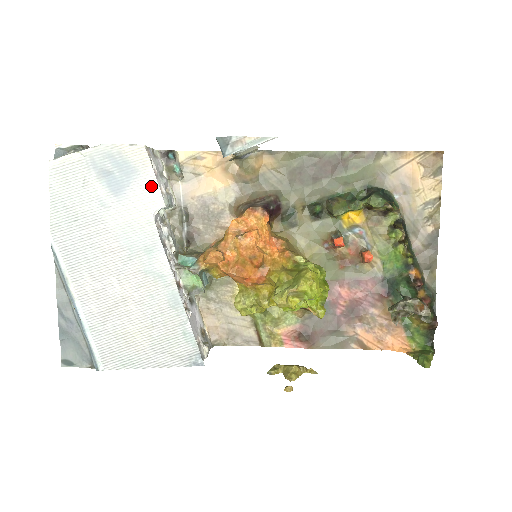
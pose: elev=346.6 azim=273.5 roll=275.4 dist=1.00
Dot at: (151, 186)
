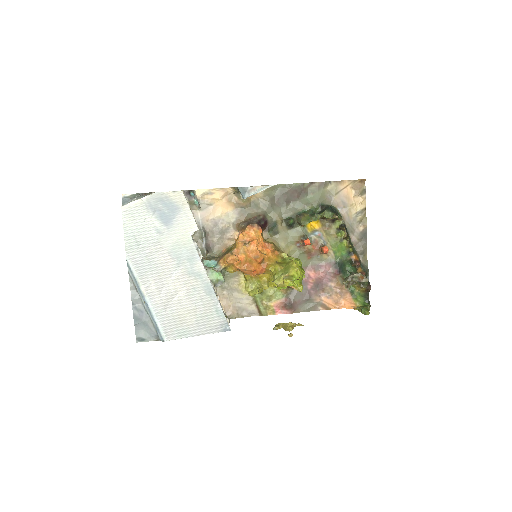
Dot at: (188, 217)
